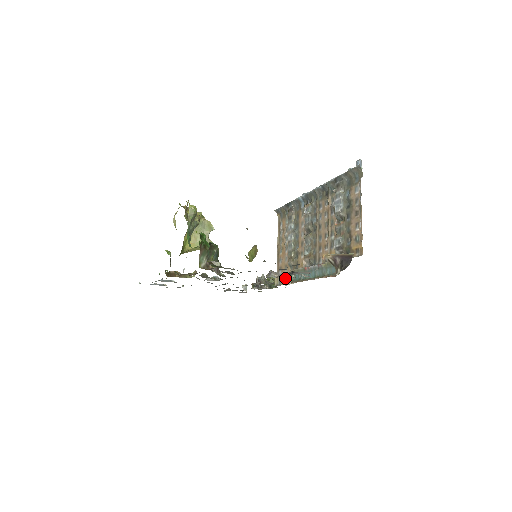
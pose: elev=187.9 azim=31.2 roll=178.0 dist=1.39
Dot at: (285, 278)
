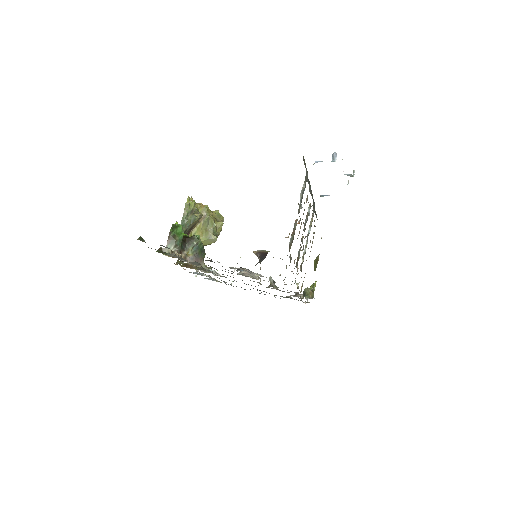
Dot at: (252, 277)
